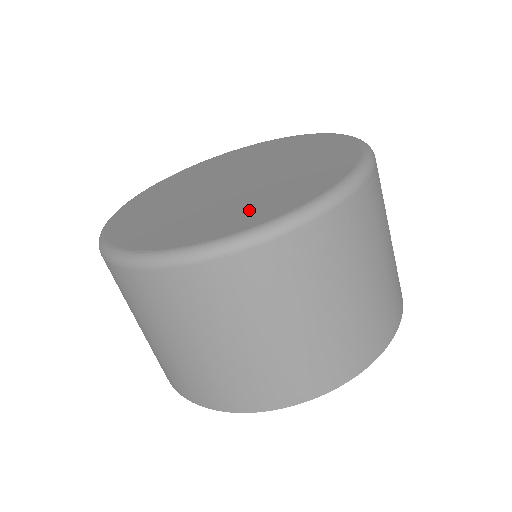
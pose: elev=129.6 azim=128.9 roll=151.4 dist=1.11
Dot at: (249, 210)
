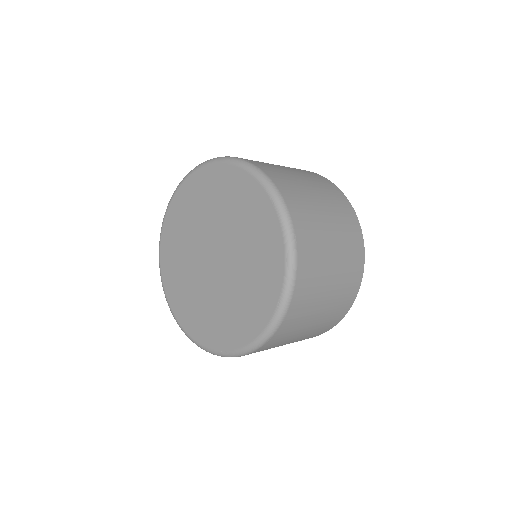
Dot at: (253, 301)
